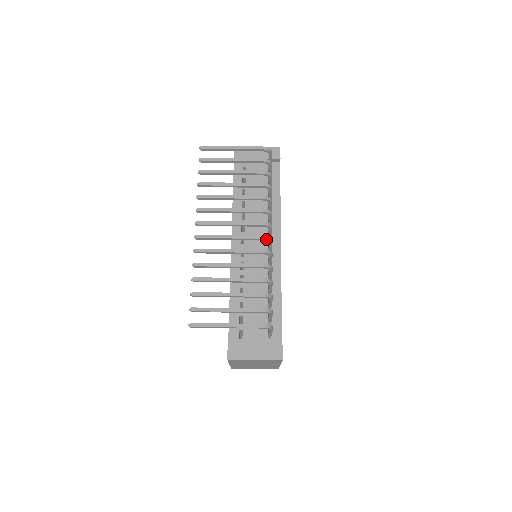
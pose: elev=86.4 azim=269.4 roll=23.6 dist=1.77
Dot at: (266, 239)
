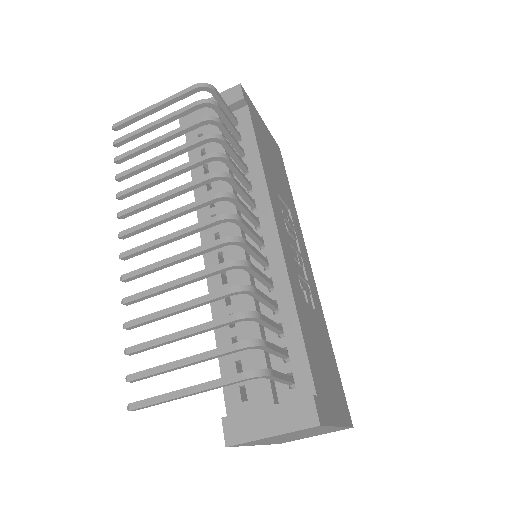
Dot at: (225, 219)
